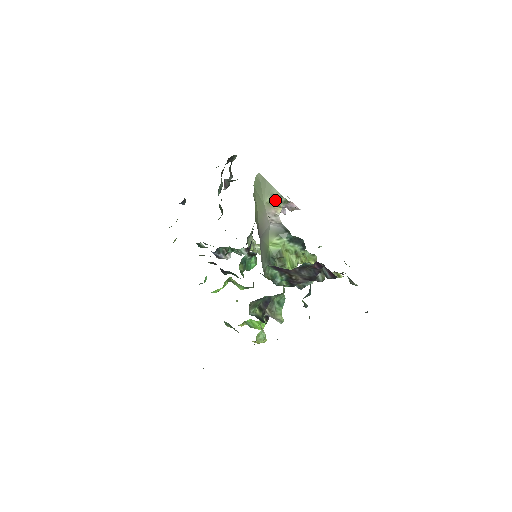
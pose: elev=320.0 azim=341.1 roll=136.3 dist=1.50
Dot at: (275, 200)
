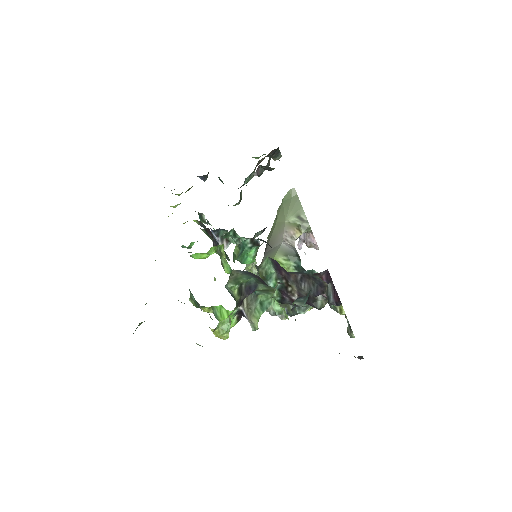
Dot at: (298, 222)
